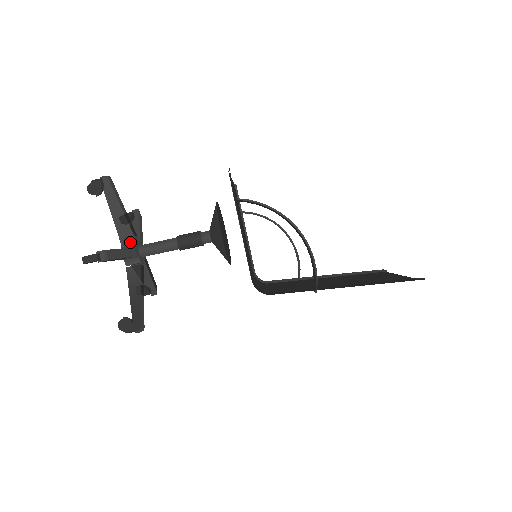
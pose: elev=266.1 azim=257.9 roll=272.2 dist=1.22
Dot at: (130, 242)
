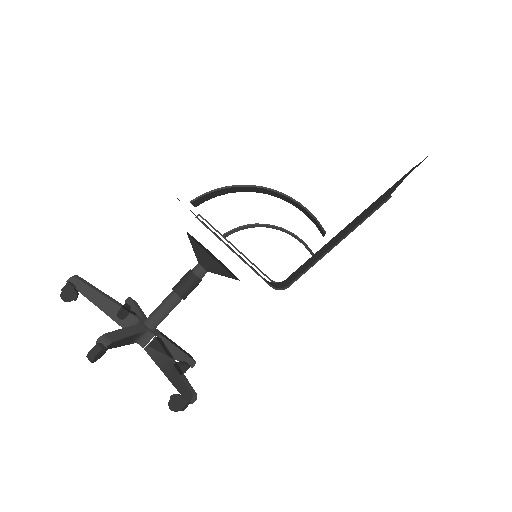
Dot at: (133, 323)
